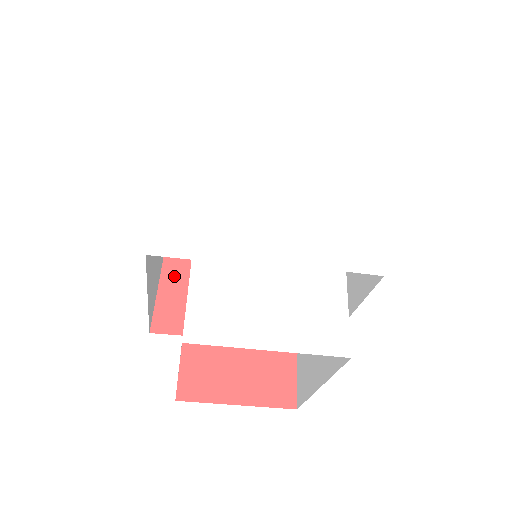
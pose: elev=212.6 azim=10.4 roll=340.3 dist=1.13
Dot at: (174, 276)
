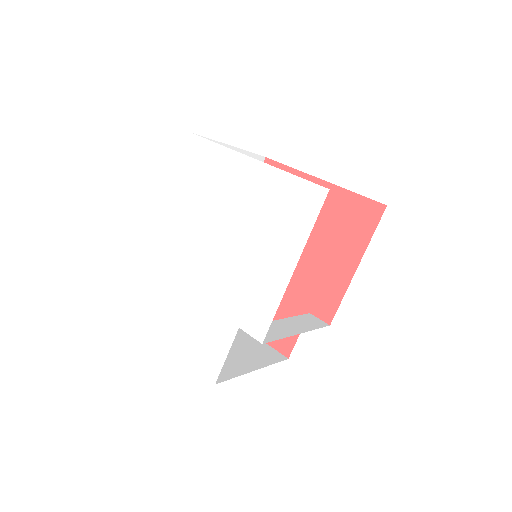
Dot at: occluded
